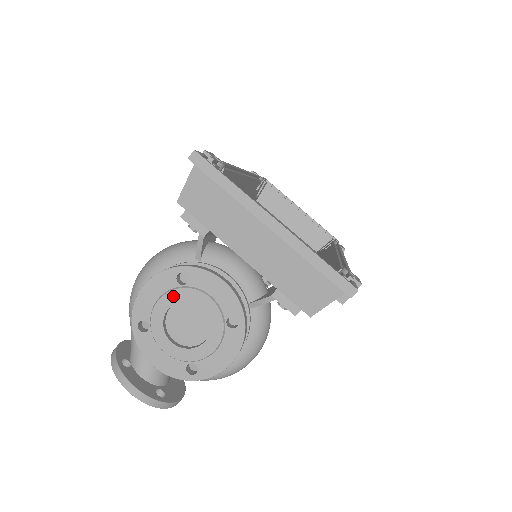
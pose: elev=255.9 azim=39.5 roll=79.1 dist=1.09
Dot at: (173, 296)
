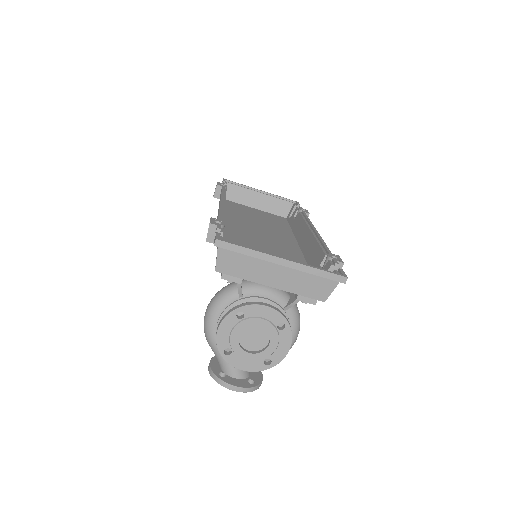
Dot at: (239, 328)
